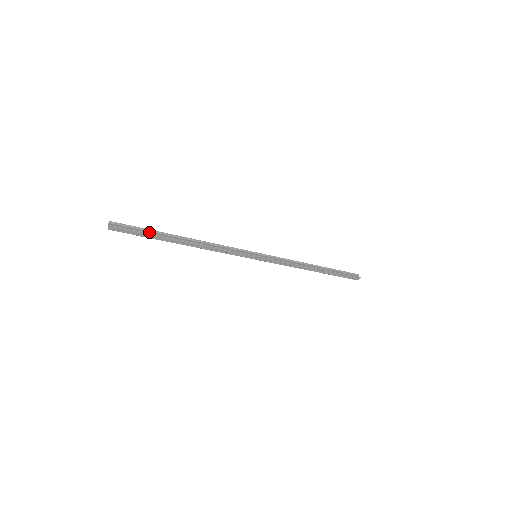
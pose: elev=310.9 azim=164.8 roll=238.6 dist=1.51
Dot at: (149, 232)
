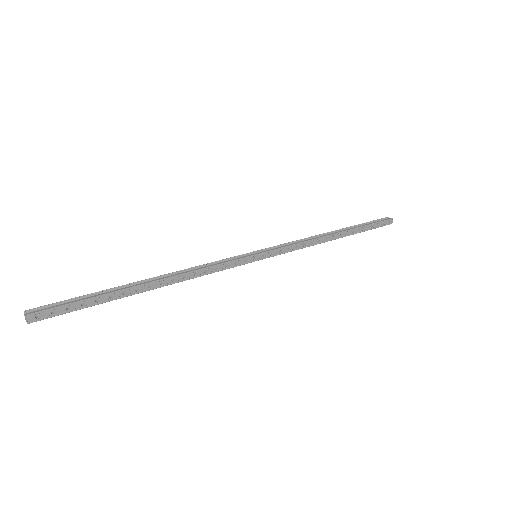
Dot at: (91, 296)
